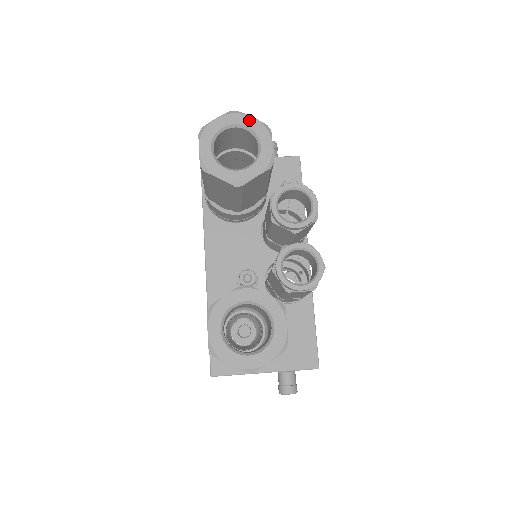
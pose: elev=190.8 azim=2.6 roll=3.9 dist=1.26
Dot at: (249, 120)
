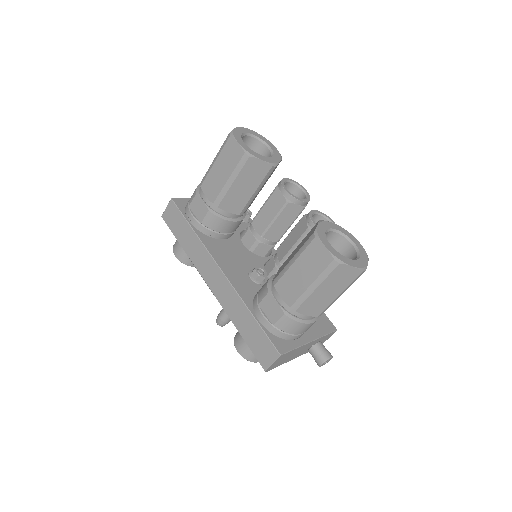
Dot at: (253, 132)
